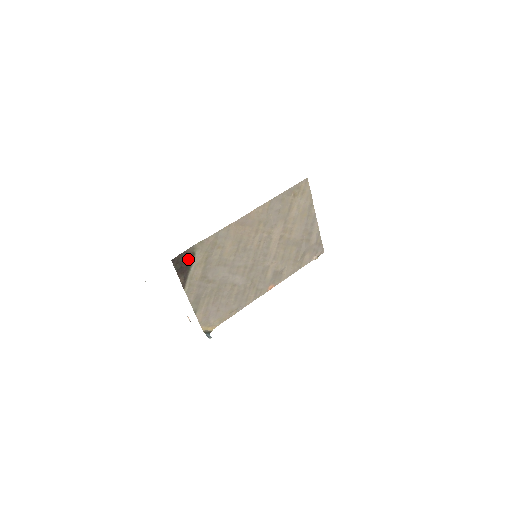
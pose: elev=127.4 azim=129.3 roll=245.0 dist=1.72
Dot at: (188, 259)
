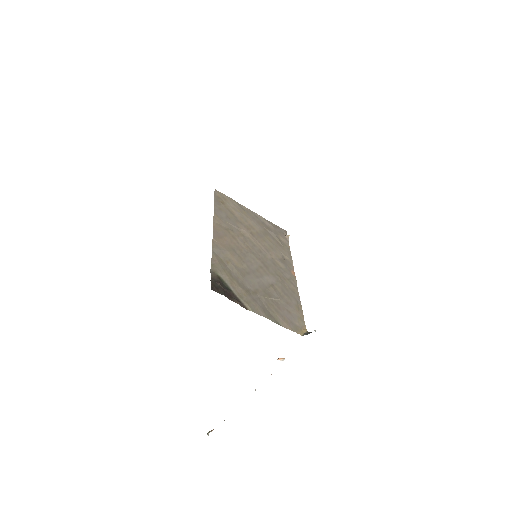
Dot at: (220, 283)
